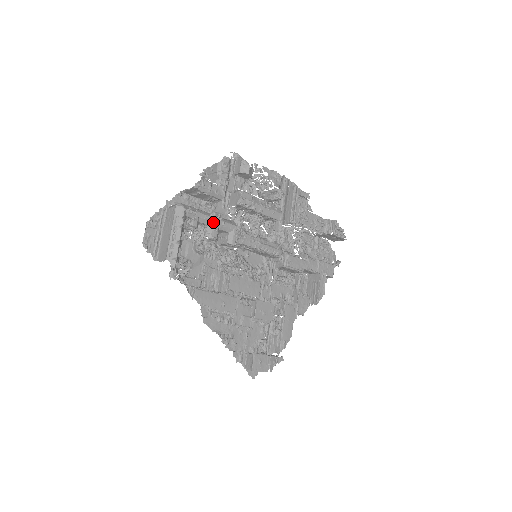
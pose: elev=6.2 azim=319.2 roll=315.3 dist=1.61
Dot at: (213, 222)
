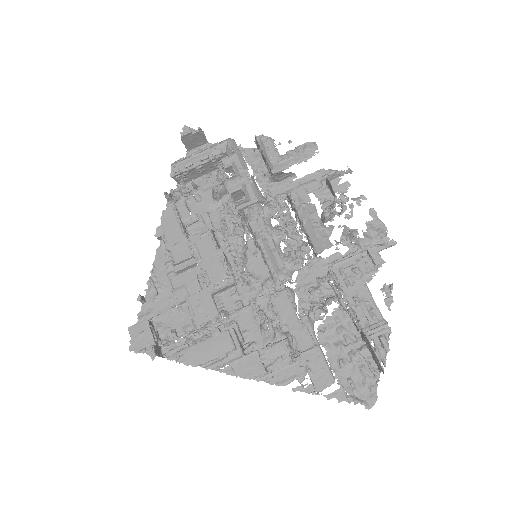
Dot at: (241, 175)
